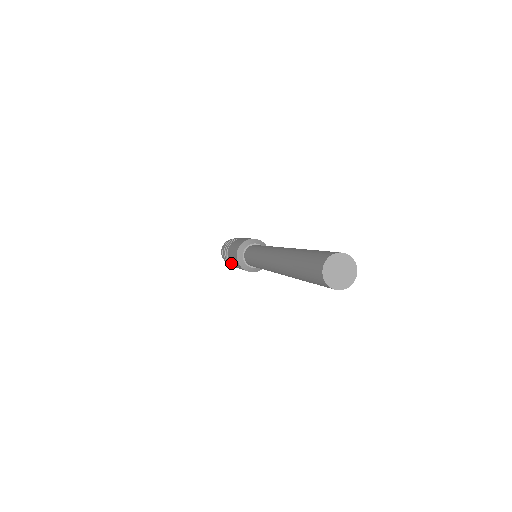
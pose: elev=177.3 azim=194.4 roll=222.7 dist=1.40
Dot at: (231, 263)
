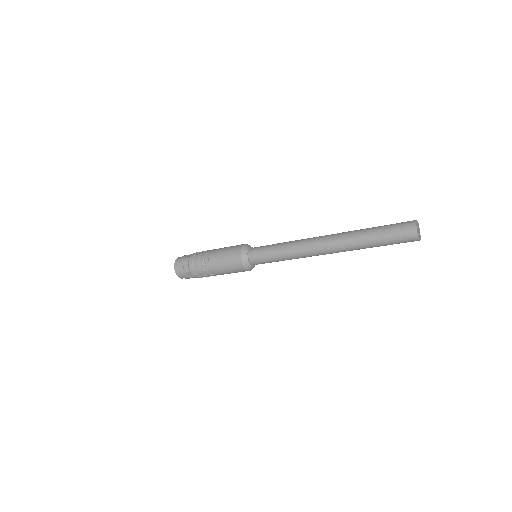
Dot at: (211, 268)
